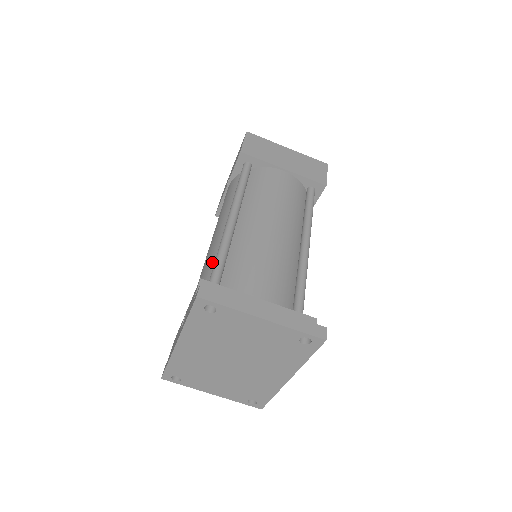
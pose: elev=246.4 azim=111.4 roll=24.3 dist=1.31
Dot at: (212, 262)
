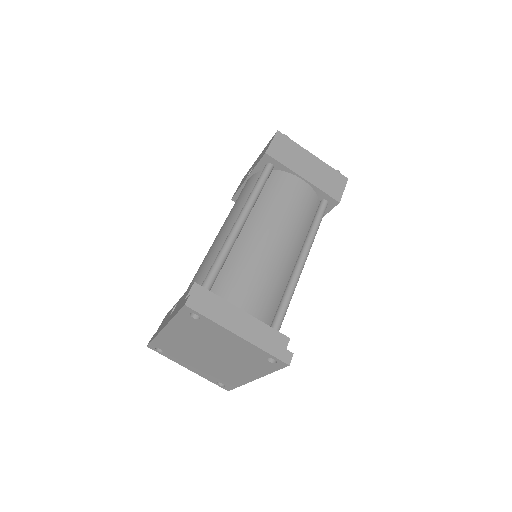
Dot at: (212, 260)
